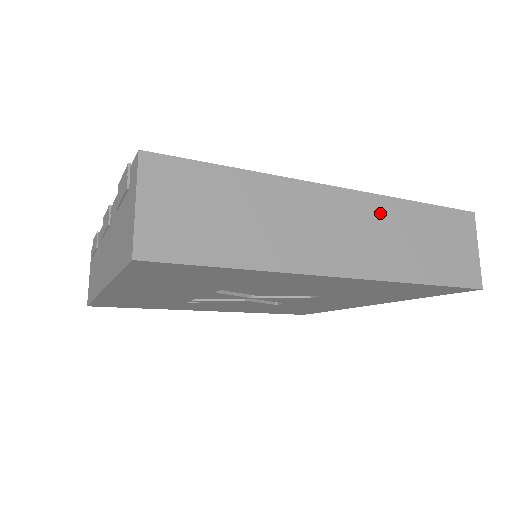
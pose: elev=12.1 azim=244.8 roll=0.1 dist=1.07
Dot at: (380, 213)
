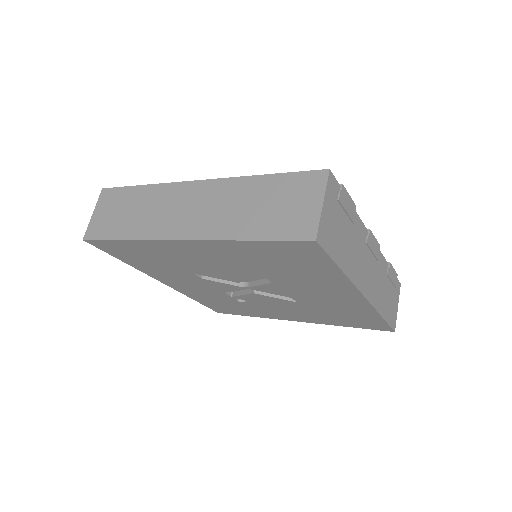
Dot at: (225, 191)
